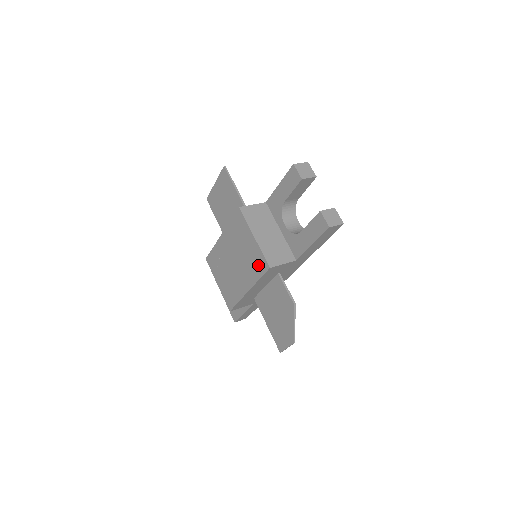
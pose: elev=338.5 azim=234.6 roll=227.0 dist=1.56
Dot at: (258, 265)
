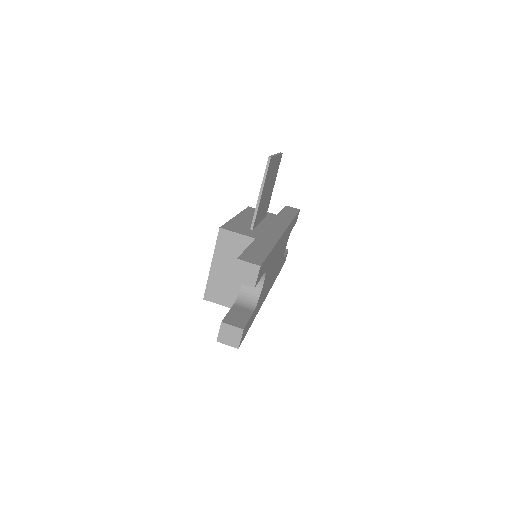
Dot at: occluded
